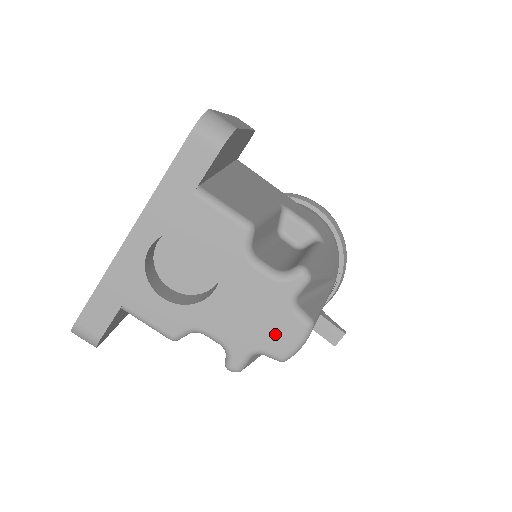
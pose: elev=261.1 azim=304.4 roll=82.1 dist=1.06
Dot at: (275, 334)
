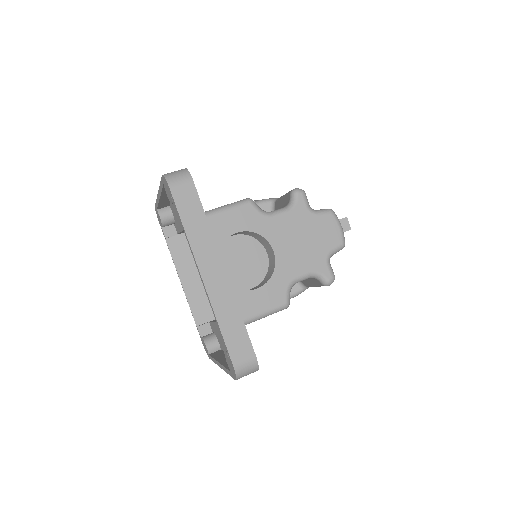
Dot at: (324, 236)
